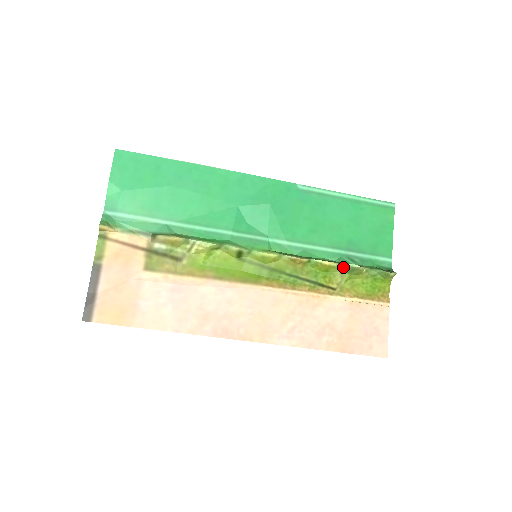
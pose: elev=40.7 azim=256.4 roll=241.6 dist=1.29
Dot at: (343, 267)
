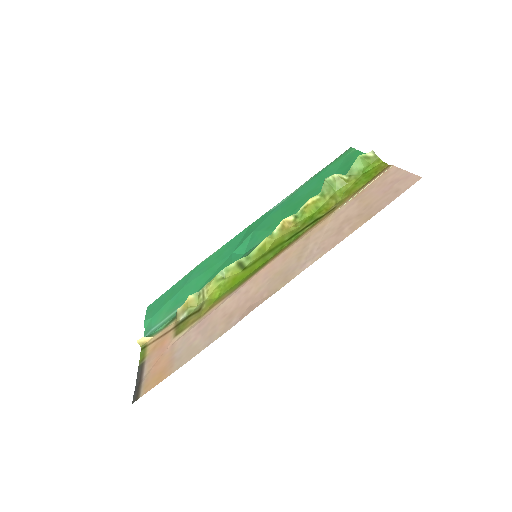
Dot at: (325, 192)
